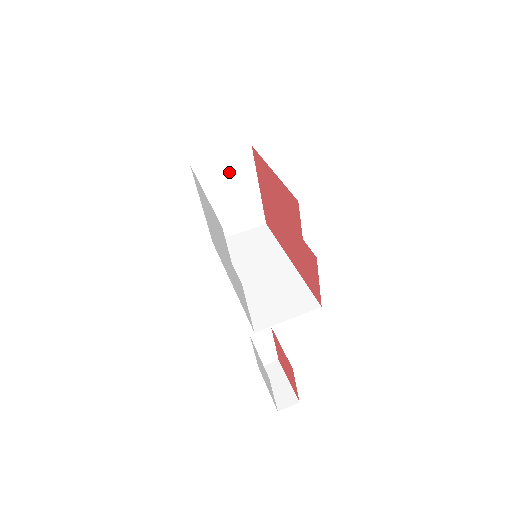
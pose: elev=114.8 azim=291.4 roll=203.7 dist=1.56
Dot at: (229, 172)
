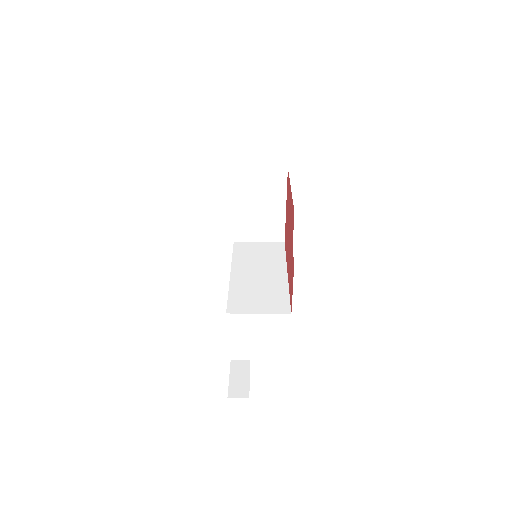
Dot at: (263, 184)
